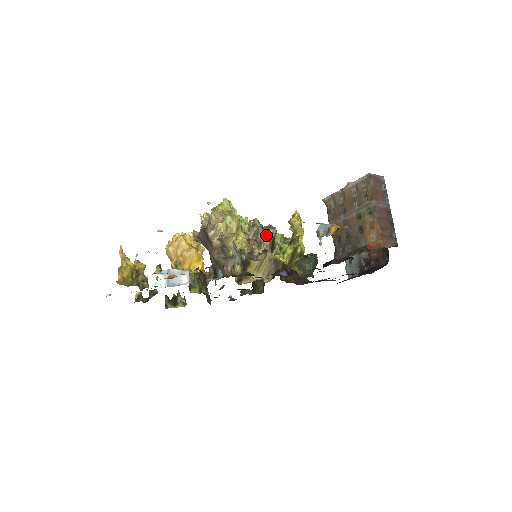
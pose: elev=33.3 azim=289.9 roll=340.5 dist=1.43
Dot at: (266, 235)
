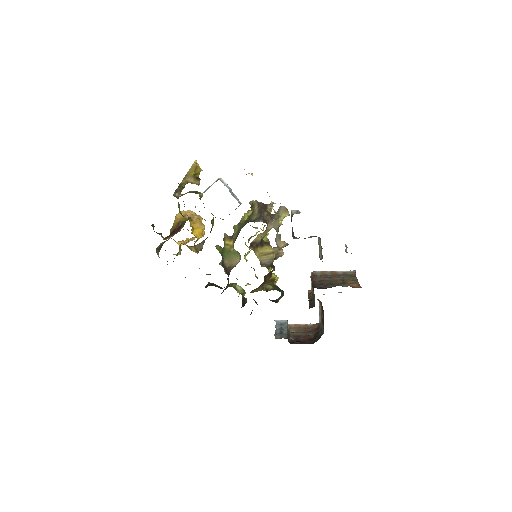
Dot at: occluded
